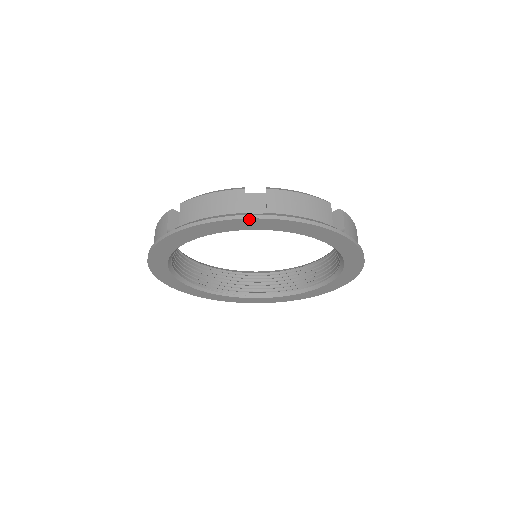
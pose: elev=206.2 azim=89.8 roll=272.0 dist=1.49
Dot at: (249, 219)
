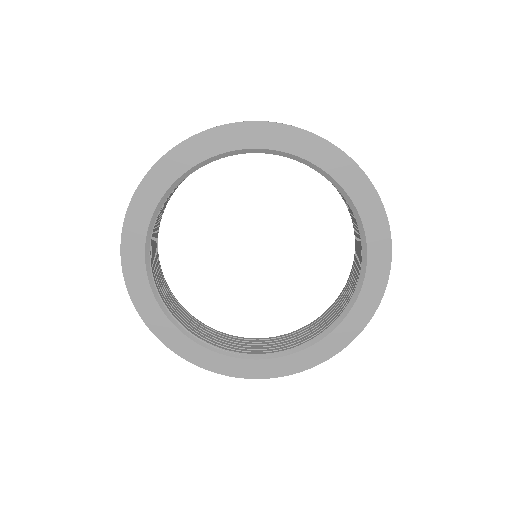
Dot at: (244, 123)
